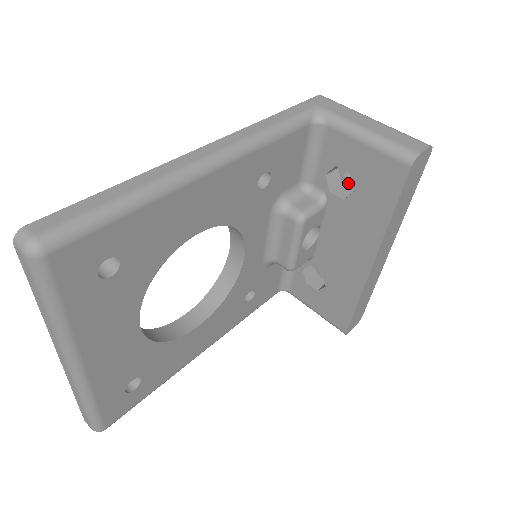
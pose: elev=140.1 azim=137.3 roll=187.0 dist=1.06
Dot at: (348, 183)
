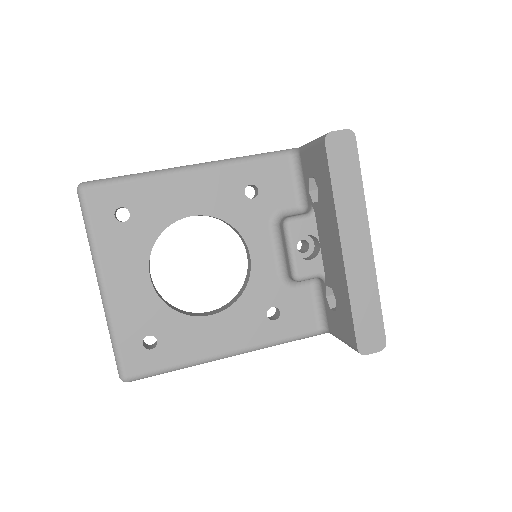
Dot at: occluded
